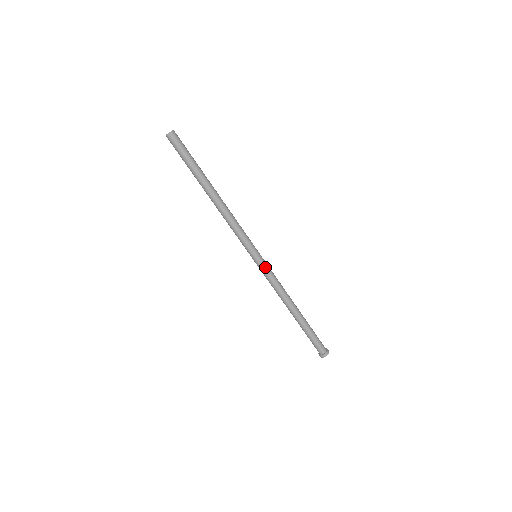
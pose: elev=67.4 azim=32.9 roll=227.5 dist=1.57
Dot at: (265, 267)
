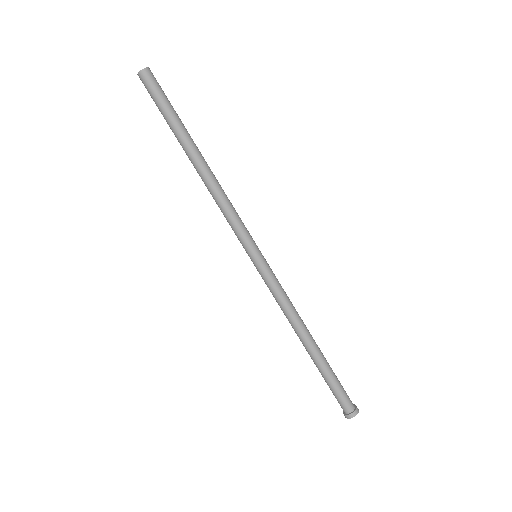
Dot at: (264, 275)
